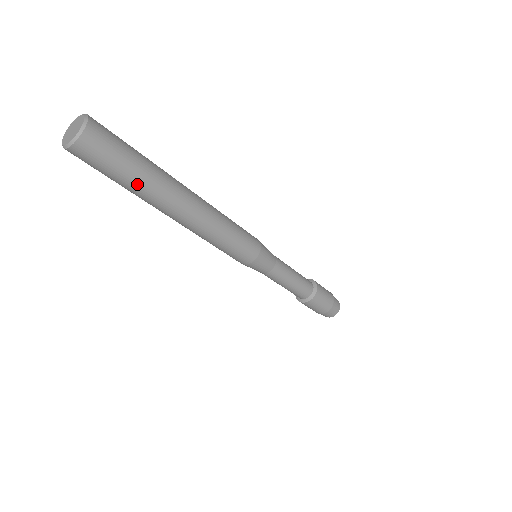
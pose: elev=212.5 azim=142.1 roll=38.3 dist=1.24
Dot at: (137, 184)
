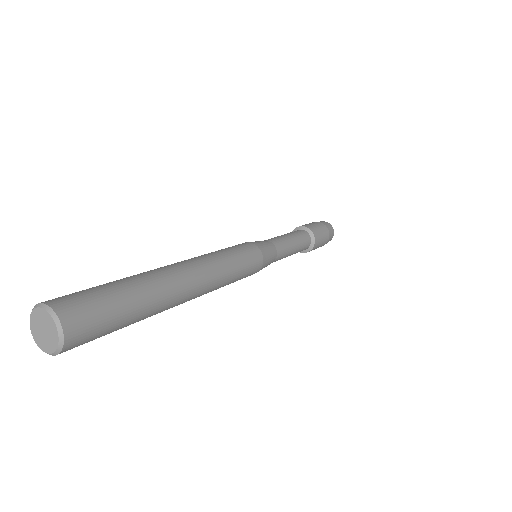
Dot at: (137, 321)
